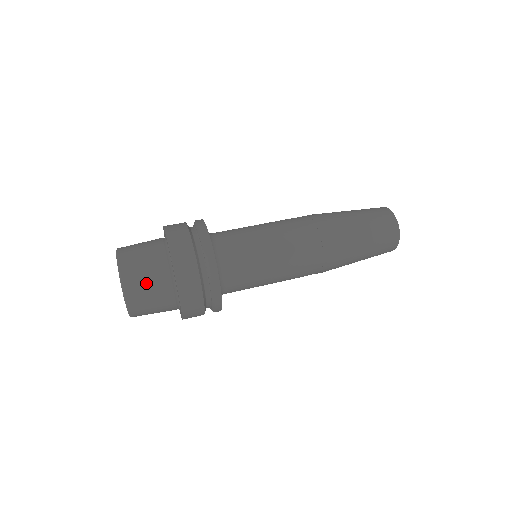
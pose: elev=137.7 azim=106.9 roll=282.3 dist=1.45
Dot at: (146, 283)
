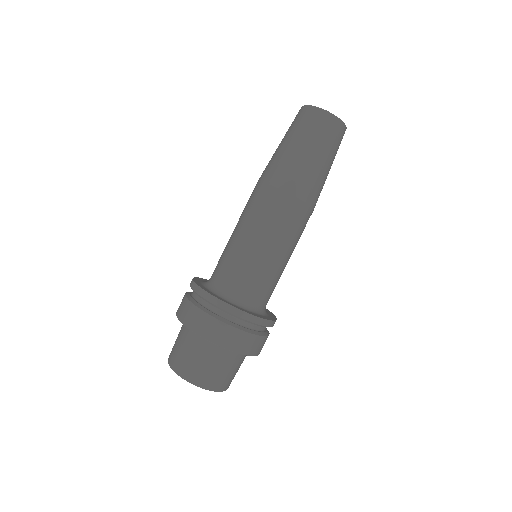
Dot at: (235, 373)
